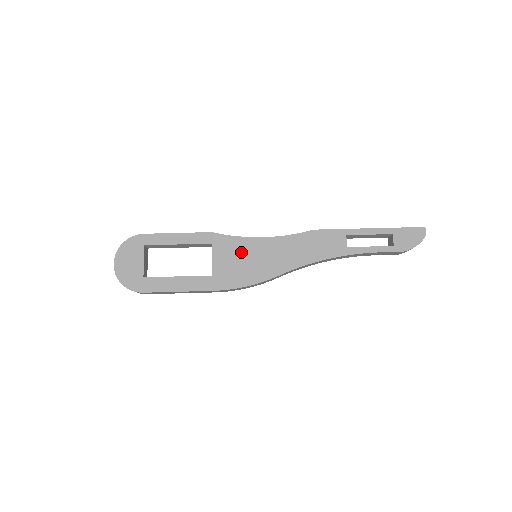
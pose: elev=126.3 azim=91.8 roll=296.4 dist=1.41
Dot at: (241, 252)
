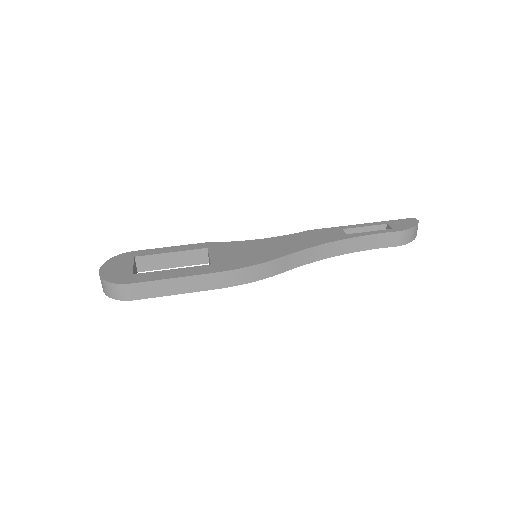
Dot at: (239, 249)
